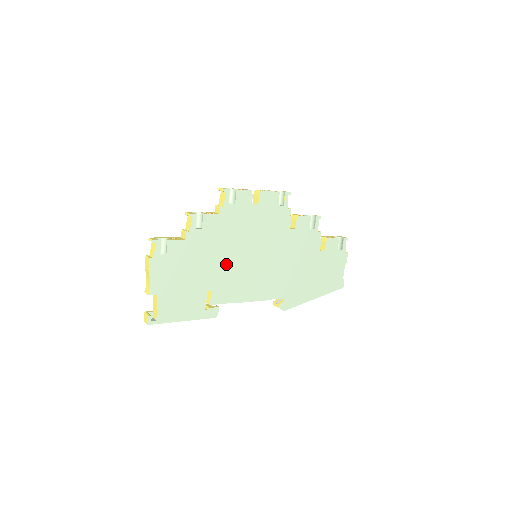
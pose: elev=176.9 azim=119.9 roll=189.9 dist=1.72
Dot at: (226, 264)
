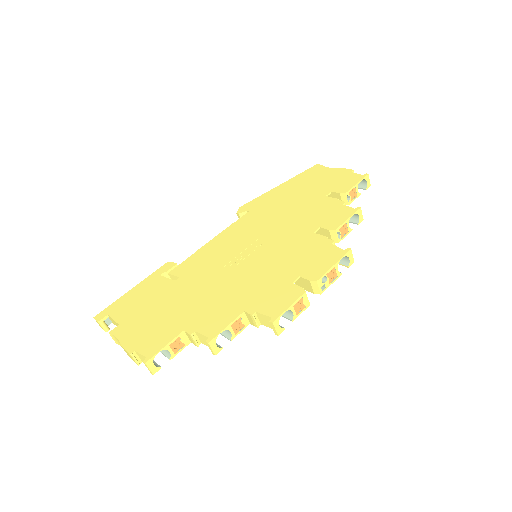
Dot at: occluded
